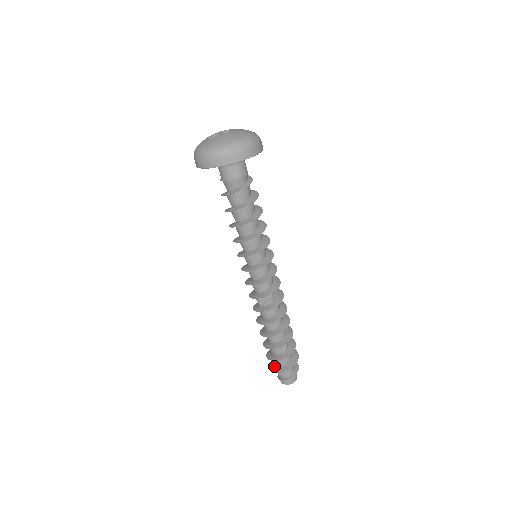
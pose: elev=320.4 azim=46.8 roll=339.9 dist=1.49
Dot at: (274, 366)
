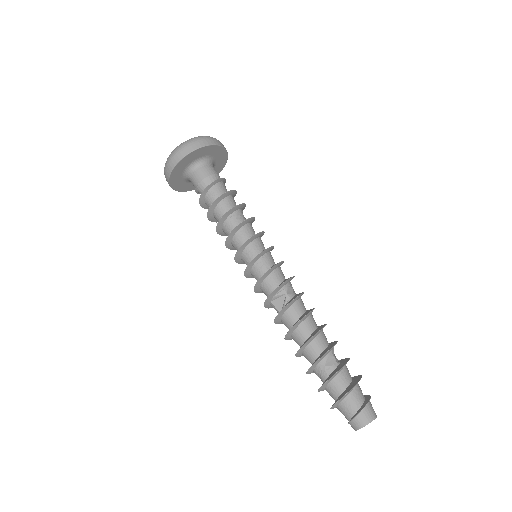
Dot at: occluded
